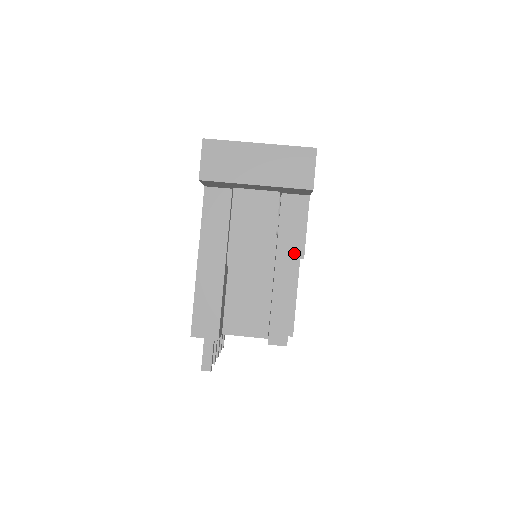
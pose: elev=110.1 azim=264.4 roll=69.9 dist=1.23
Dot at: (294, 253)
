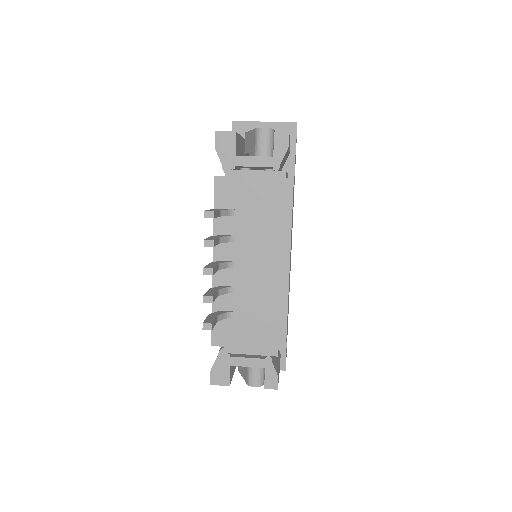
Dot at: occluded
